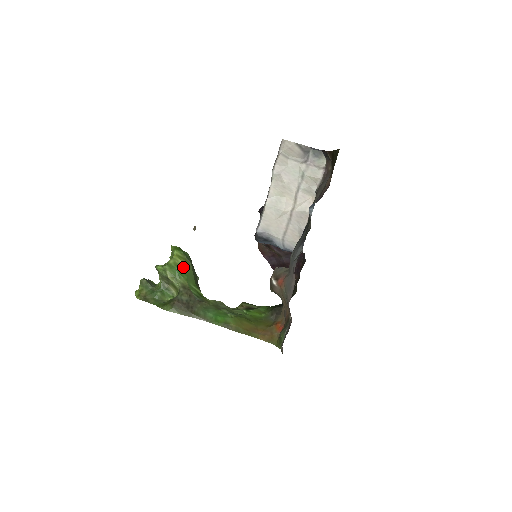
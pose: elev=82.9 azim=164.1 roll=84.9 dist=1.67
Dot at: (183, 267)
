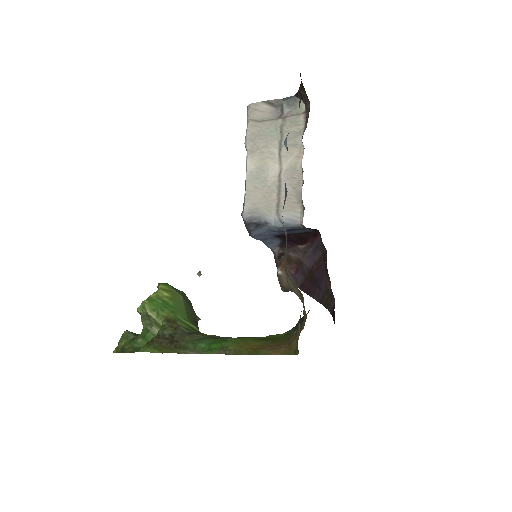
Dot at: (168, 299)
